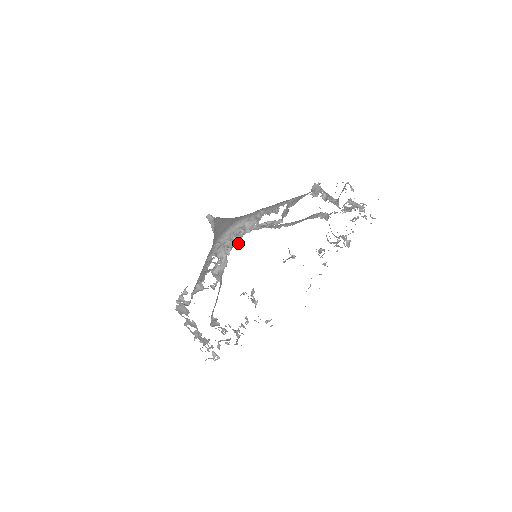
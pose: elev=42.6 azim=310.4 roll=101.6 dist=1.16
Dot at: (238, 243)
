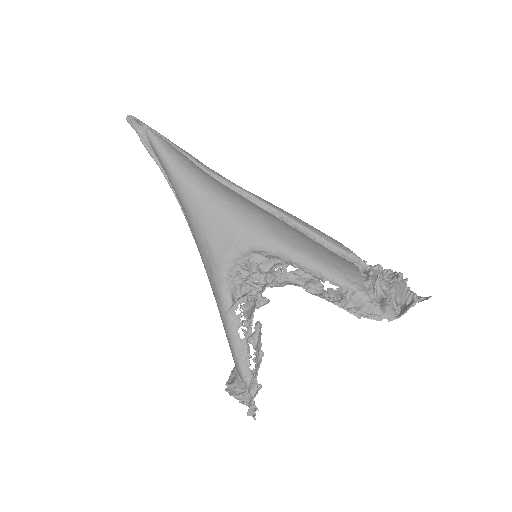
Dot at: (266, 298)
